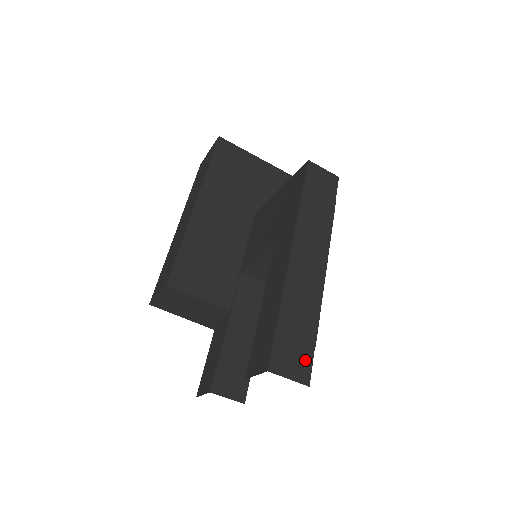
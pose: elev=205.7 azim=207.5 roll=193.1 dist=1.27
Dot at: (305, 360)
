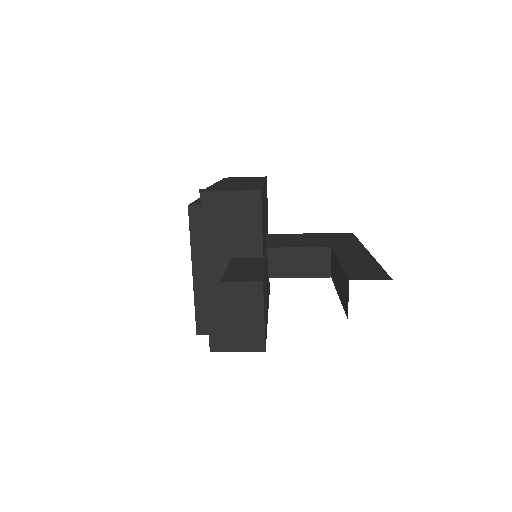
Dot at: occluded
